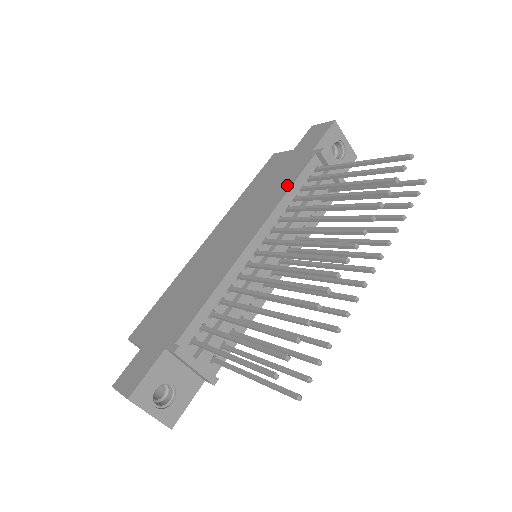
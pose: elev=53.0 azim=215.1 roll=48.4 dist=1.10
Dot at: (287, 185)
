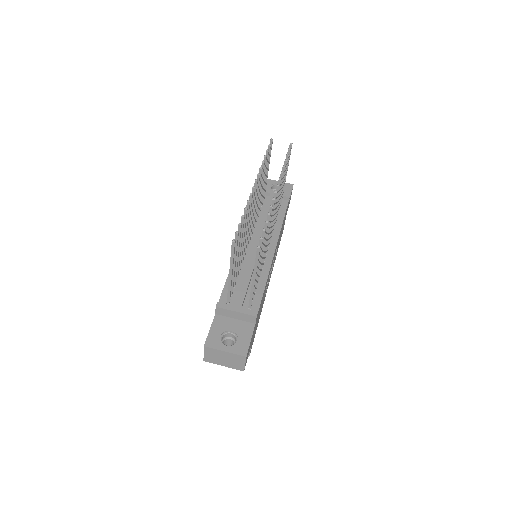
Dot at: occluded
